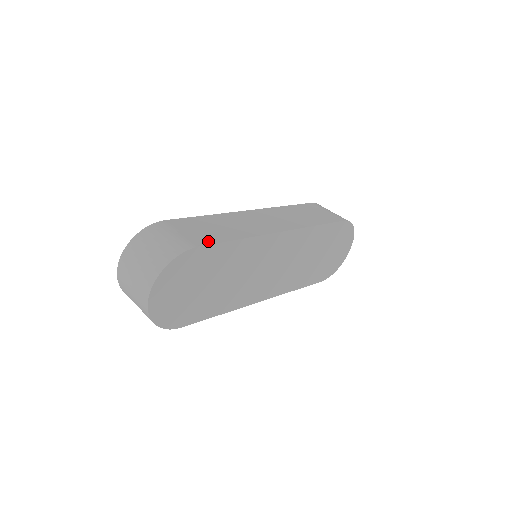
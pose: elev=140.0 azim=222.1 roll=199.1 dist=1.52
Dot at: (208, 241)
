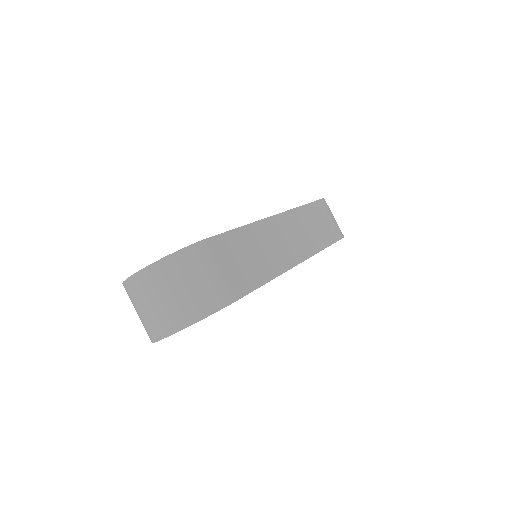
Dot at: (246, 287)
